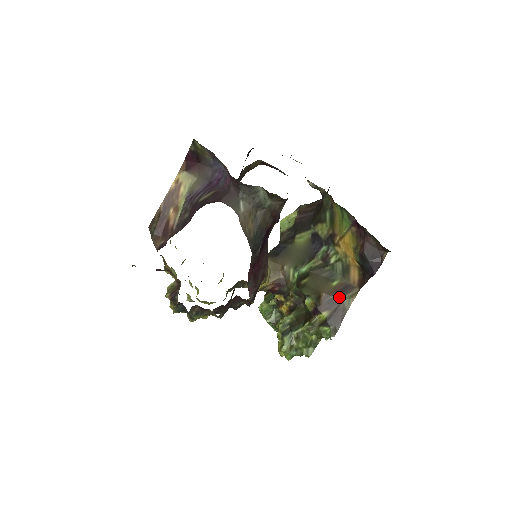
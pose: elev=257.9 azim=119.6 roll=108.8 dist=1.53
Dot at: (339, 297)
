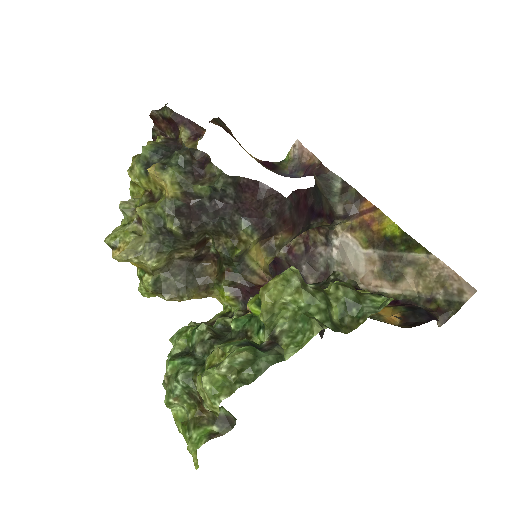
Dot at: occluded
